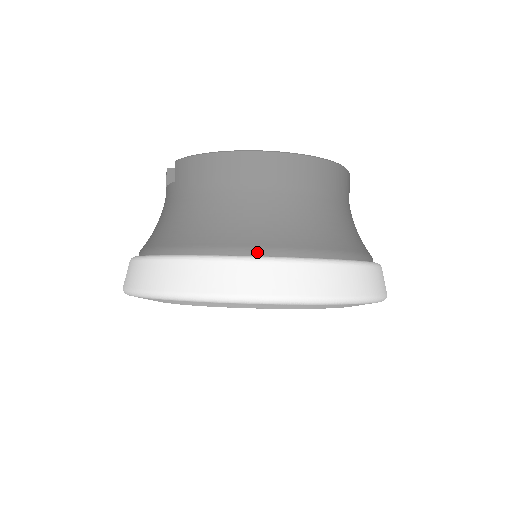
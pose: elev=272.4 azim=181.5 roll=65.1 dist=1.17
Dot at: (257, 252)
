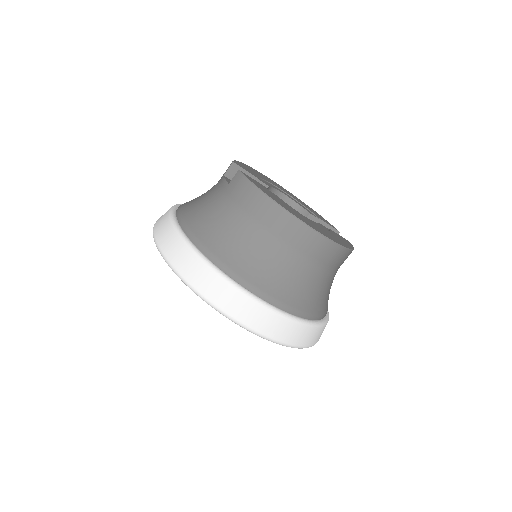
Dot at: (243, 283)
